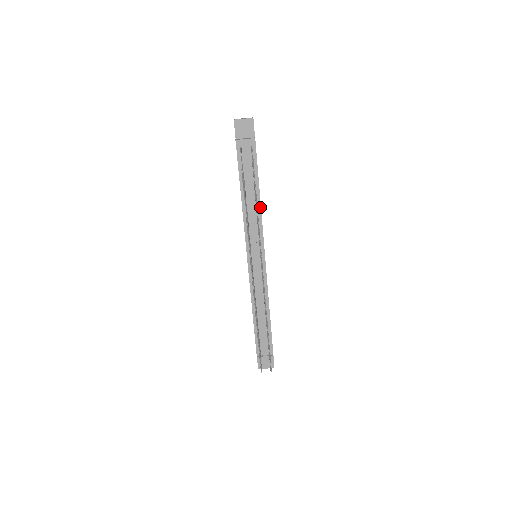
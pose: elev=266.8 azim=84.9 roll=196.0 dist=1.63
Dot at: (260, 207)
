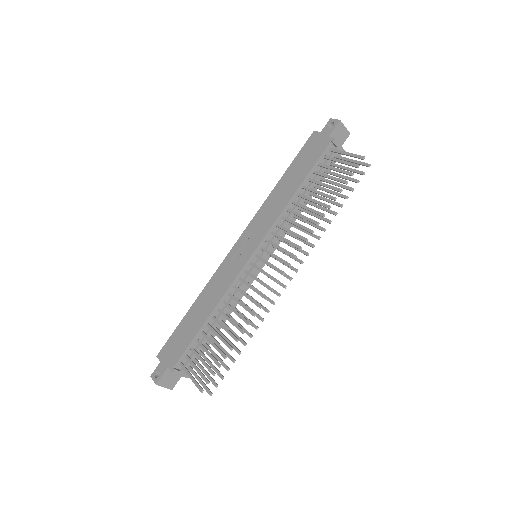
Dot at: (300, 213)
